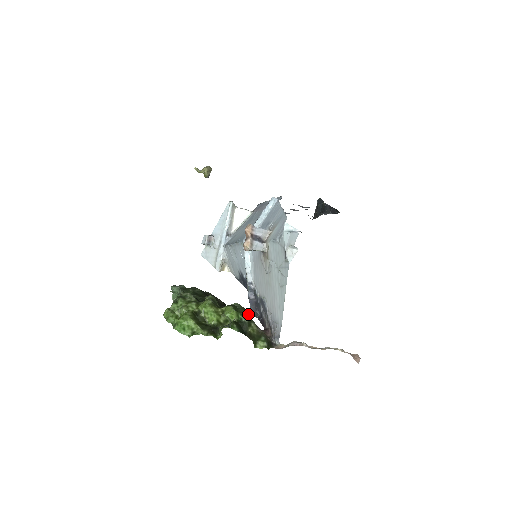
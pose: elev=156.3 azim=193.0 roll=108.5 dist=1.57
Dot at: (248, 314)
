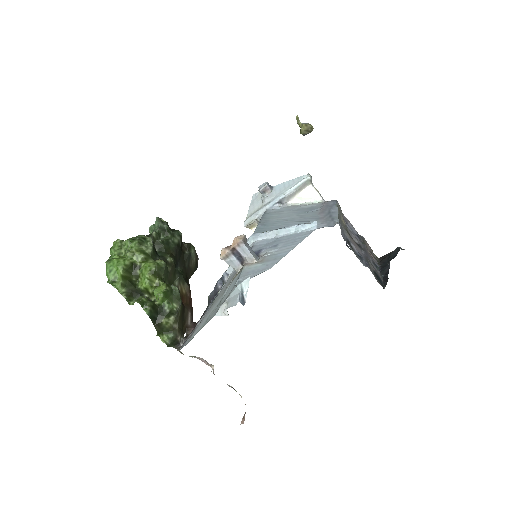
Dot at: (177, 306)
